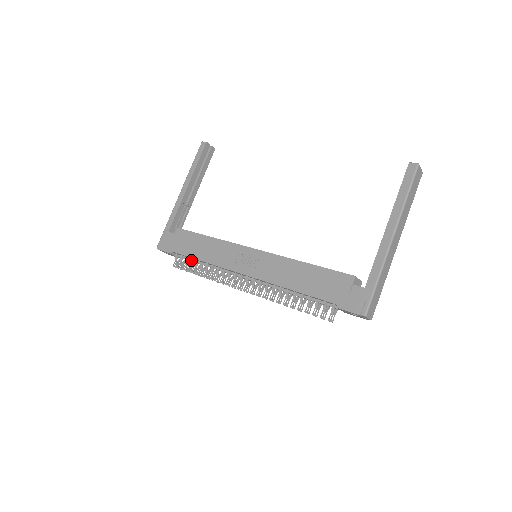
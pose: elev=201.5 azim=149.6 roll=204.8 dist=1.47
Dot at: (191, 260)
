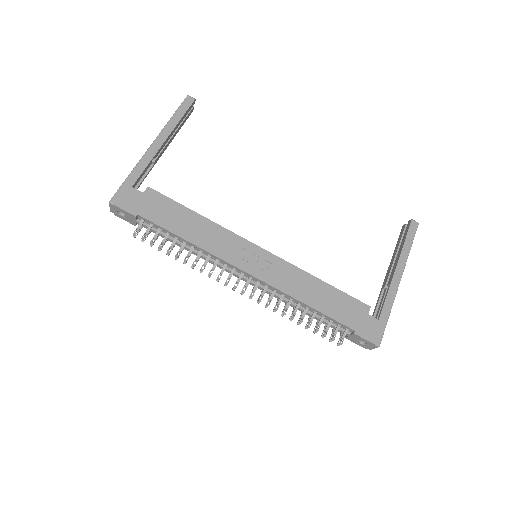
Dot at: (167, 235)
